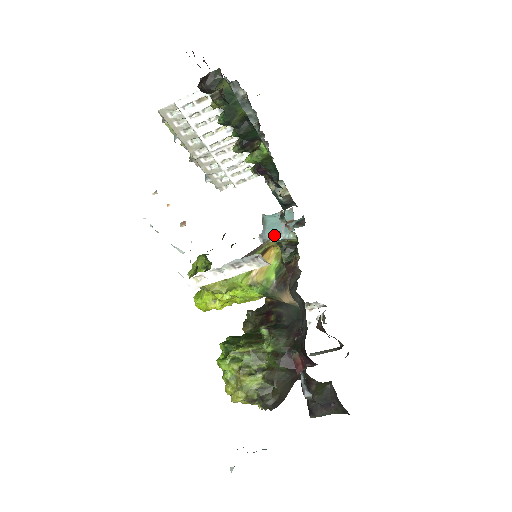
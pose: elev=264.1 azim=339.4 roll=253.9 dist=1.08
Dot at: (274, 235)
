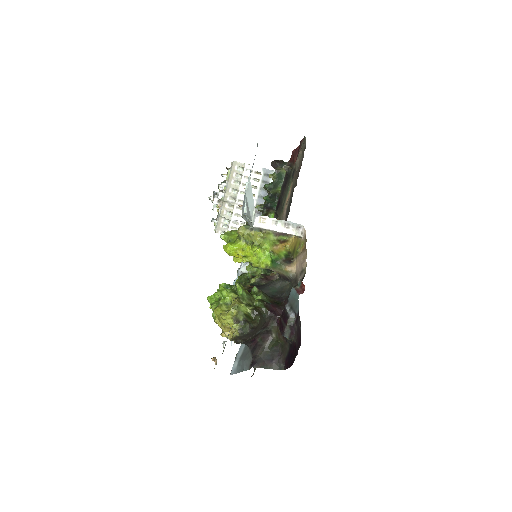
Dot at: occluded
